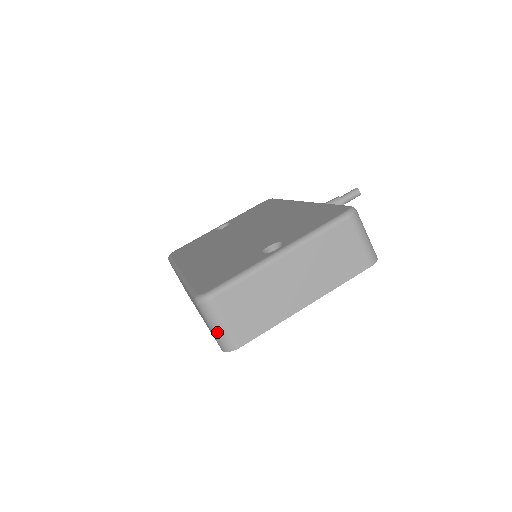
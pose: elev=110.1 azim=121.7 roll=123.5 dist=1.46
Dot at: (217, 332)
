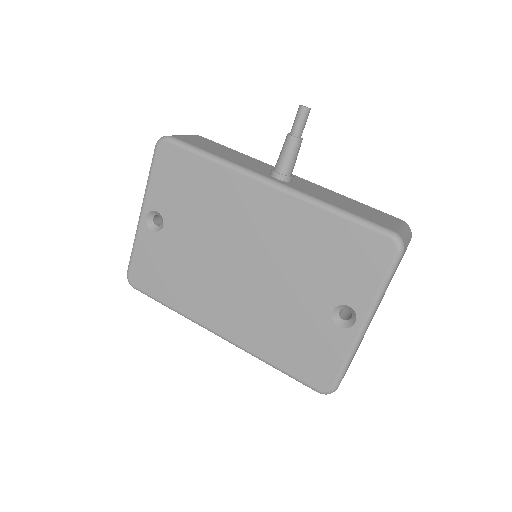
Dot at: occluded
